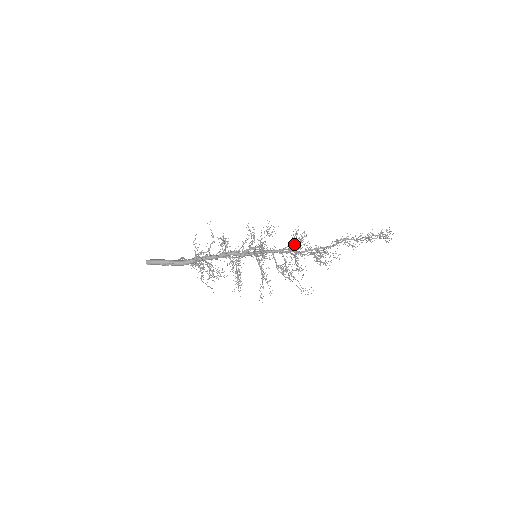
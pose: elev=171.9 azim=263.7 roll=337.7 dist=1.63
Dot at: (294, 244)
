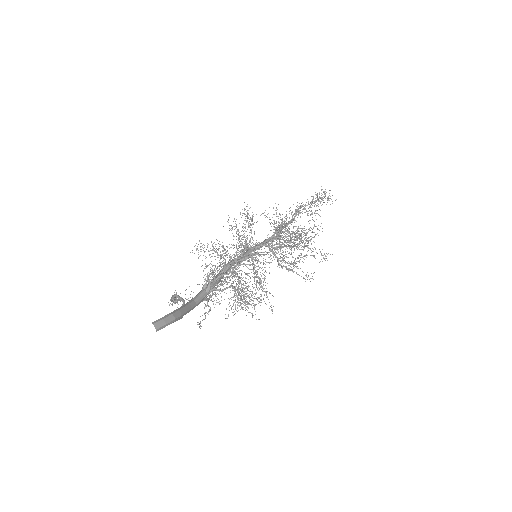
Dot at: (275, 227)
